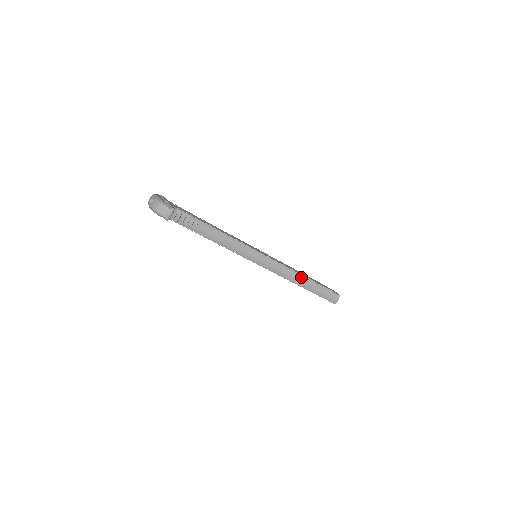
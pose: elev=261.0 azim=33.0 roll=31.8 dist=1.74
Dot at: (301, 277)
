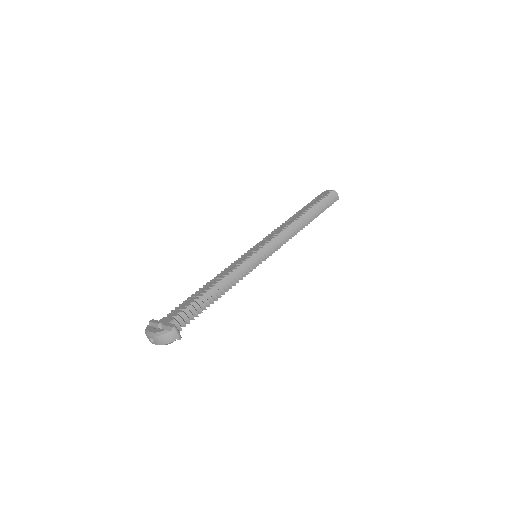
Dot at: (299, 221)
